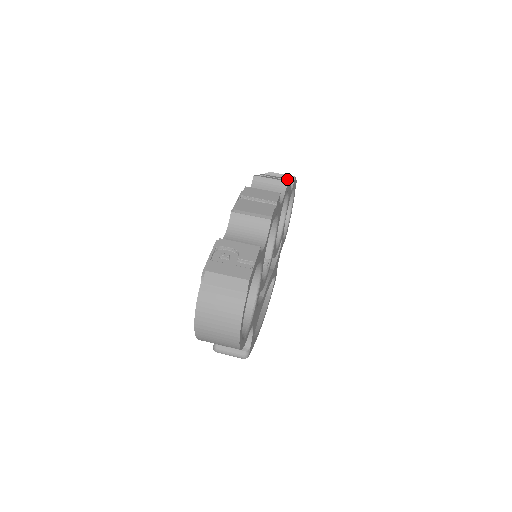
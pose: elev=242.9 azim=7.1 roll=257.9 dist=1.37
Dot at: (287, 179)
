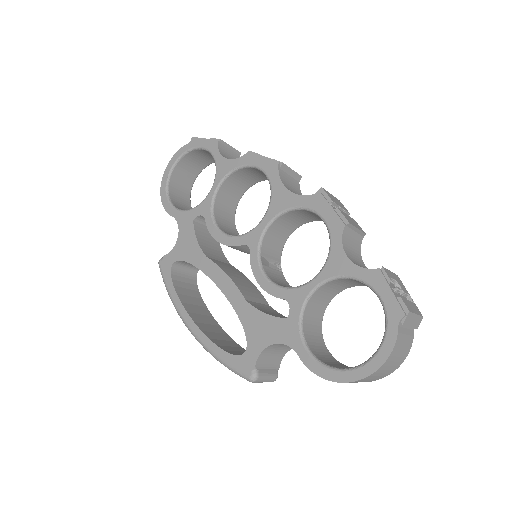
Dot at: occluded
